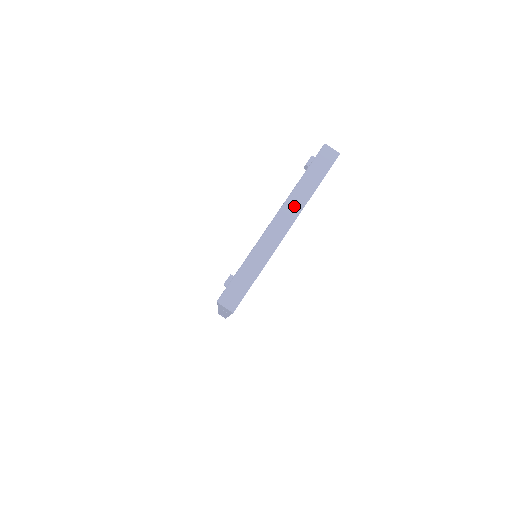
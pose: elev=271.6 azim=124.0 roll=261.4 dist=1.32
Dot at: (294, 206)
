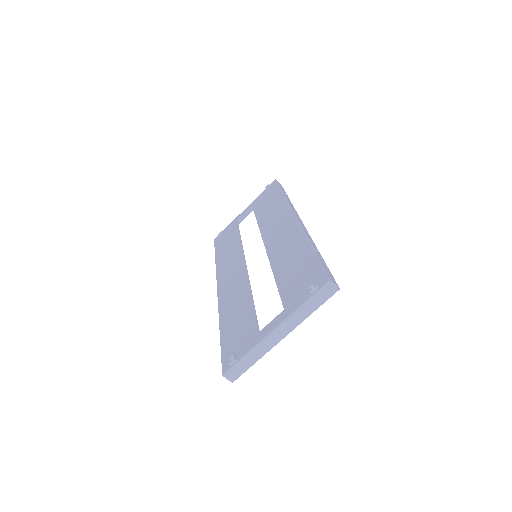
Dot at: (292, 323)
